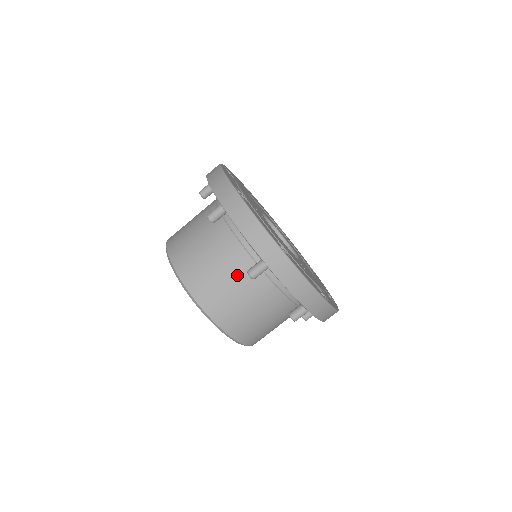
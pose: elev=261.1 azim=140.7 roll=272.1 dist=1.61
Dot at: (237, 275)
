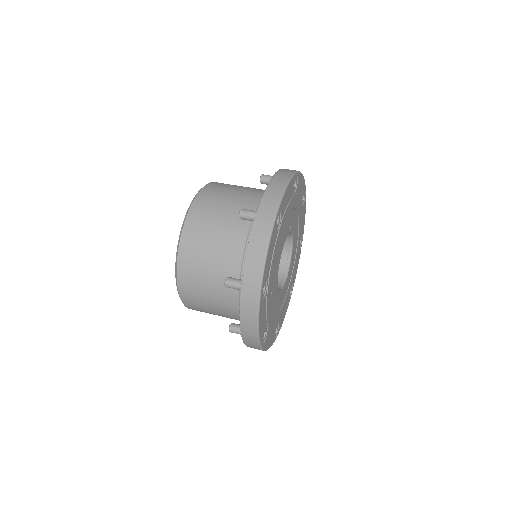
Dot at: (234, 214)
